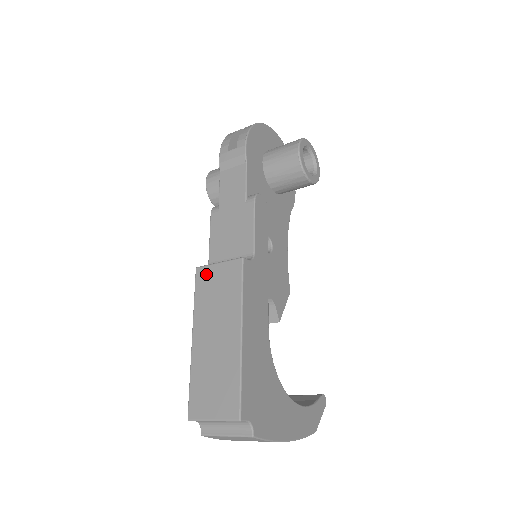
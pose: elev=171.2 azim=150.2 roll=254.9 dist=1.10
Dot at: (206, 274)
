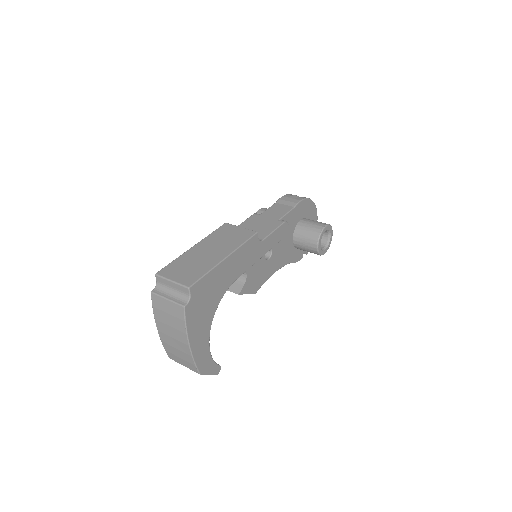
Dot at: (229, 227)
